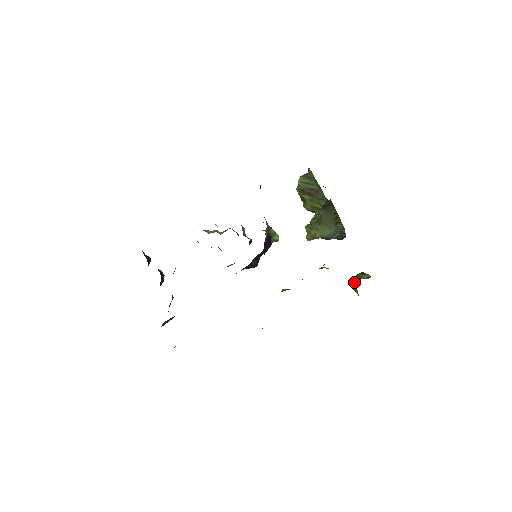
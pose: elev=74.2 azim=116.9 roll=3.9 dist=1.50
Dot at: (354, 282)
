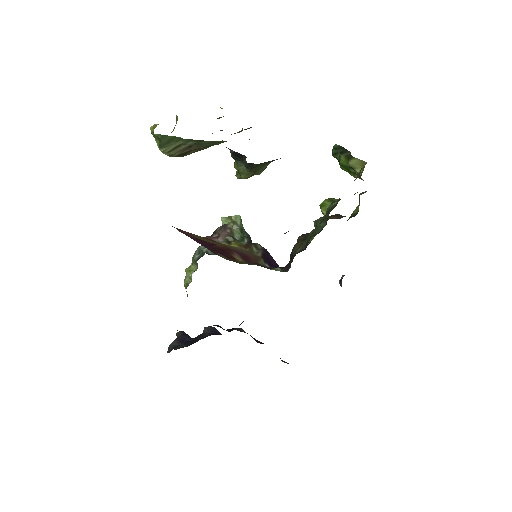
Dot at: (348, 172)
